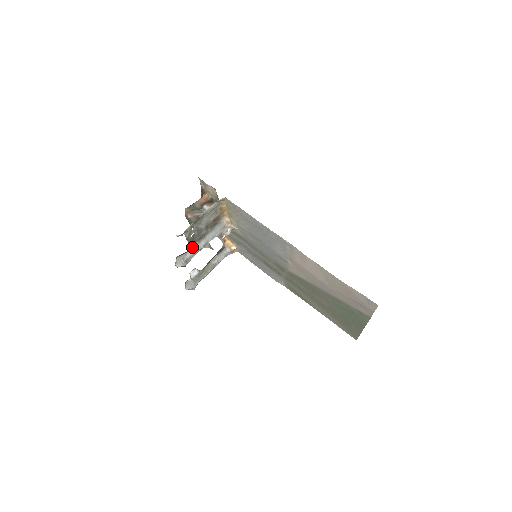
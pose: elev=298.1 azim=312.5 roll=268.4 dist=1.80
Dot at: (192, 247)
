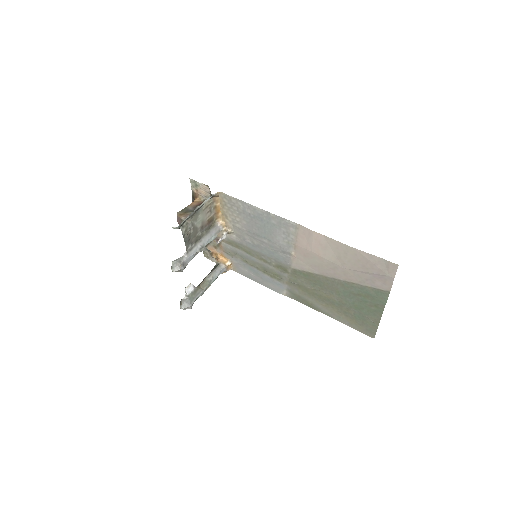
Dot at: (188, 250)
